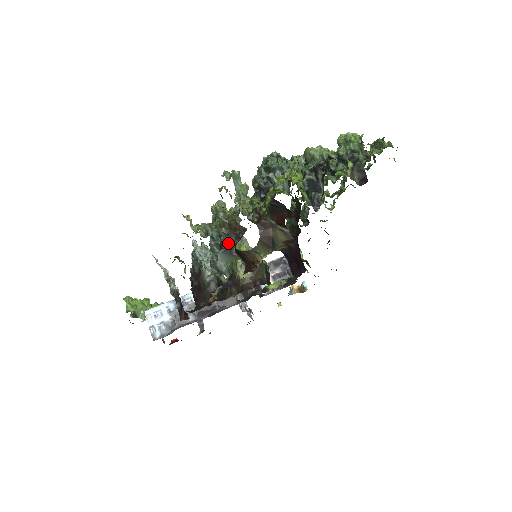
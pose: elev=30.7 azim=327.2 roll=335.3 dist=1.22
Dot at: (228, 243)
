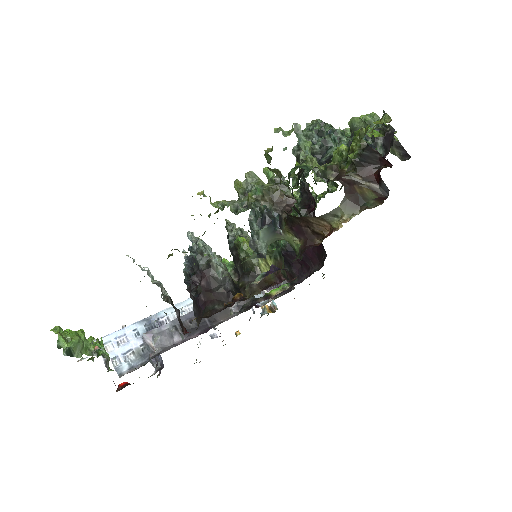
Dot at: (273, 217)
